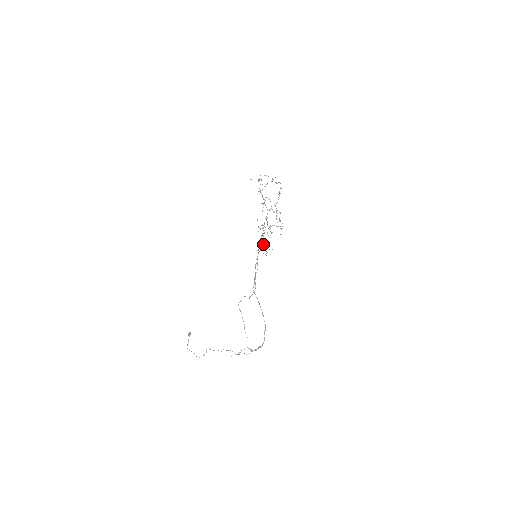
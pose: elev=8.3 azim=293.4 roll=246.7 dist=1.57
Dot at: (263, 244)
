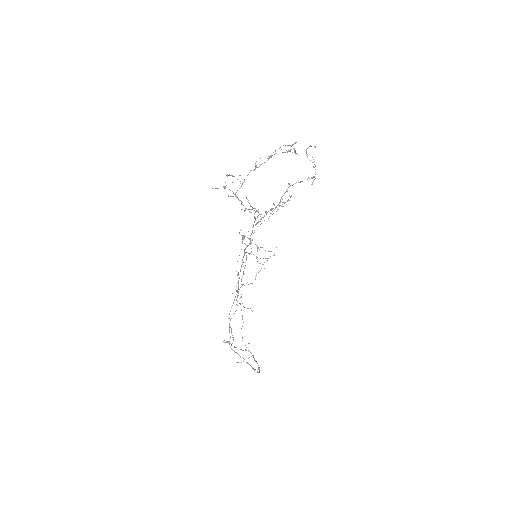
Dot at: occluded
